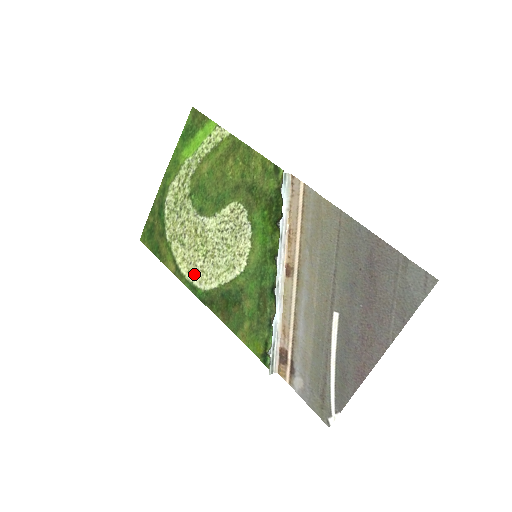
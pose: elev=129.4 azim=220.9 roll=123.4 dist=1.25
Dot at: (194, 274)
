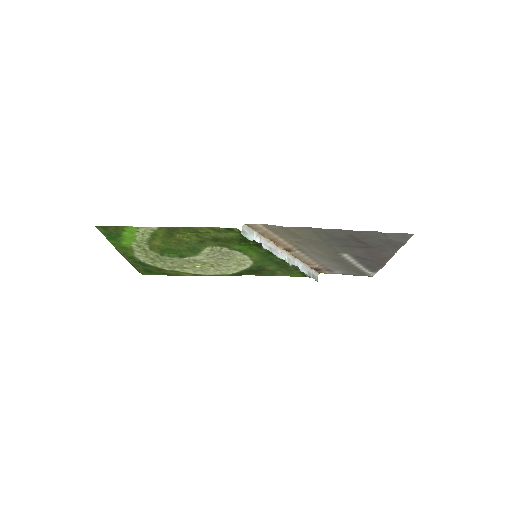
Dot at: (212, 273)
